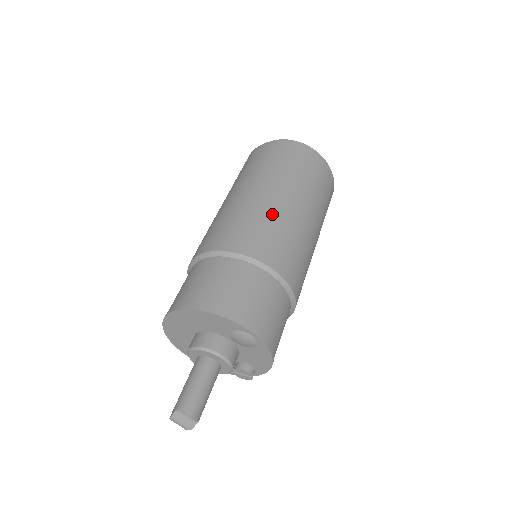
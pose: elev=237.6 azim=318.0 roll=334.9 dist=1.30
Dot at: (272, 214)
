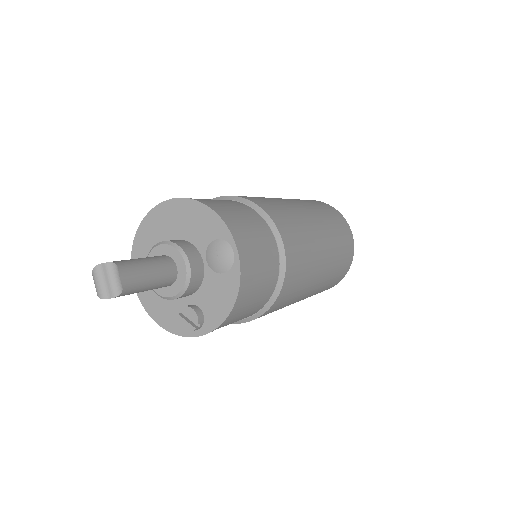
Dot at: (296, 212)
